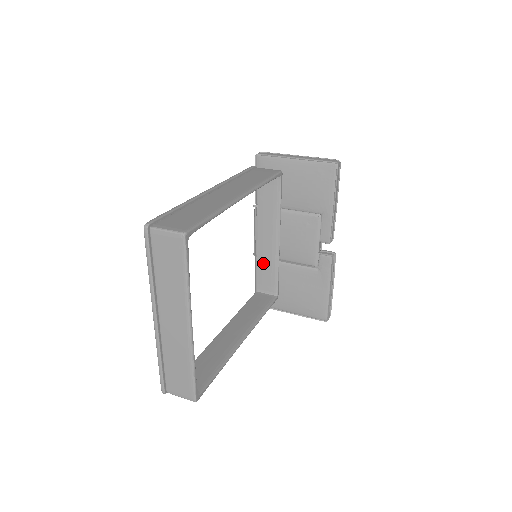
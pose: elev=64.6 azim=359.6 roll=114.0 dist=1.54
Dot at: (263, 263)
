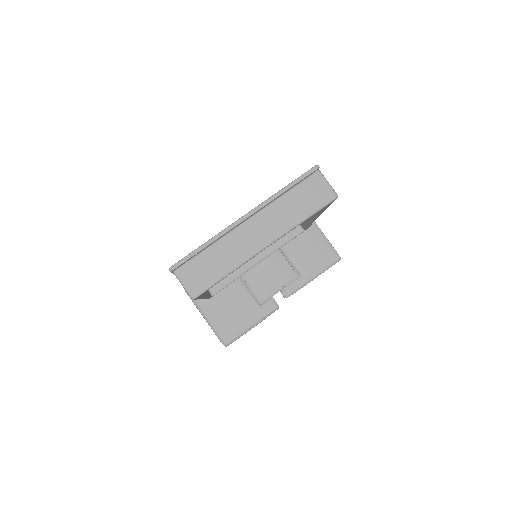
Dot at: occluded
